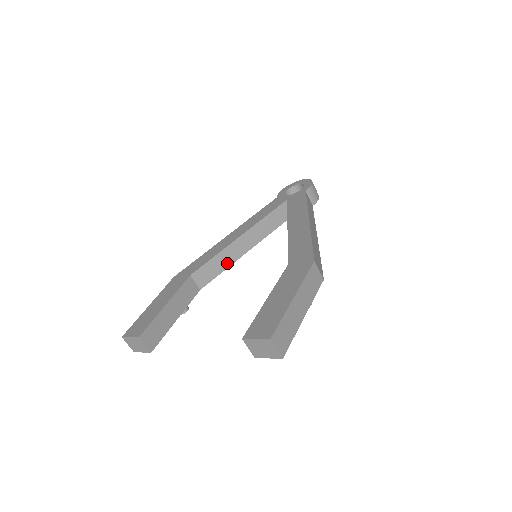
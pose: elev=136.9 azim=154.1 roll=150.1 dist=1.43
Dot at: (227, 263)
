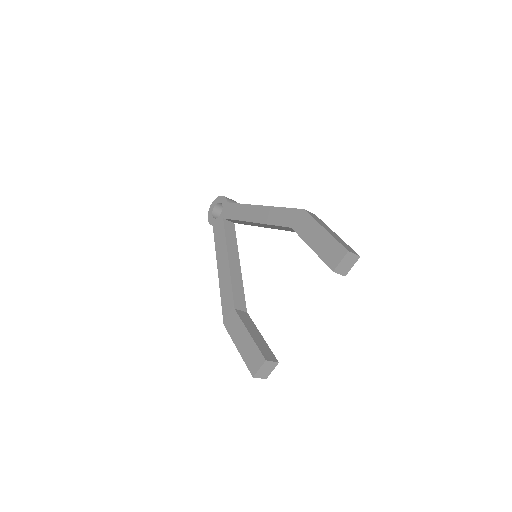
Dot at: (240, 283)
